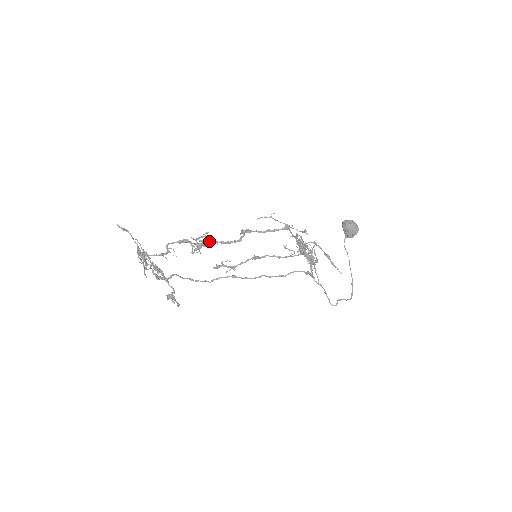
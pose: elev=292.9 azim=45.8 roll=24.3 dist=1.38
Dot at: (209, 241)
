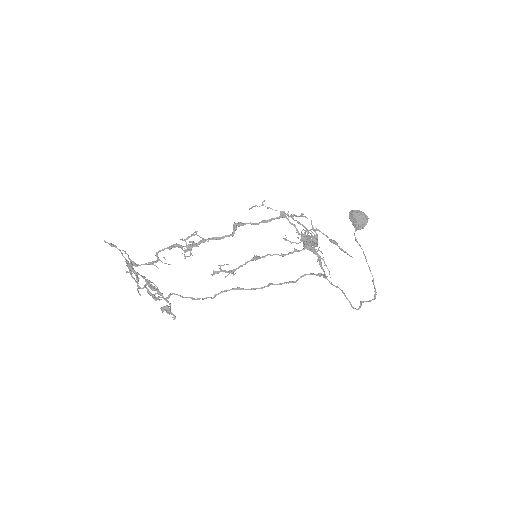
Dot at: occluded
